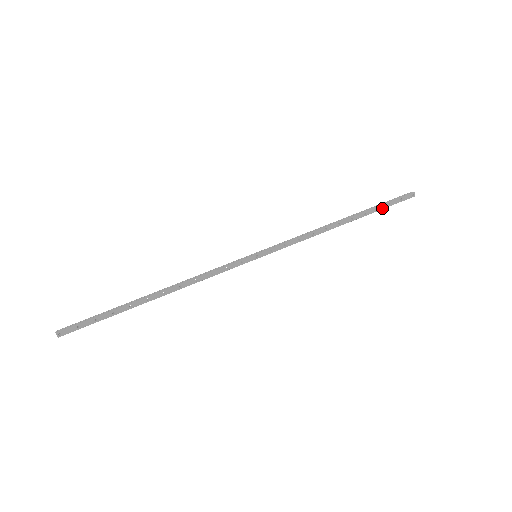
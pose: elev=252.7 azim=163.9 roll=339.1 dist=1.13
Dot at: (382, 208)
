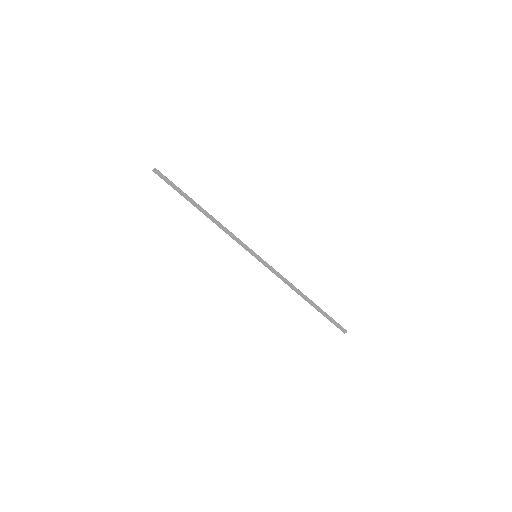
Dot at: (326, 317)
